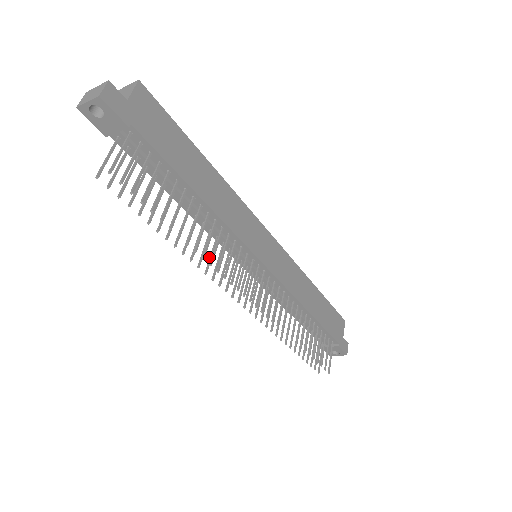
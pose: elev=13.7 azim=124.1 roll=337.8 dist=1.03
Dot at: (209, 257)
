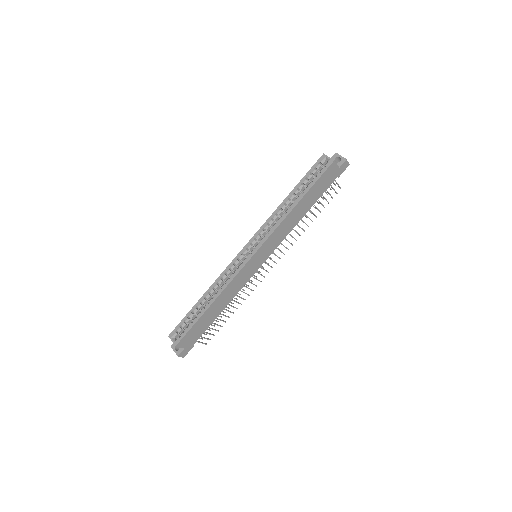
Dot at: occluded
